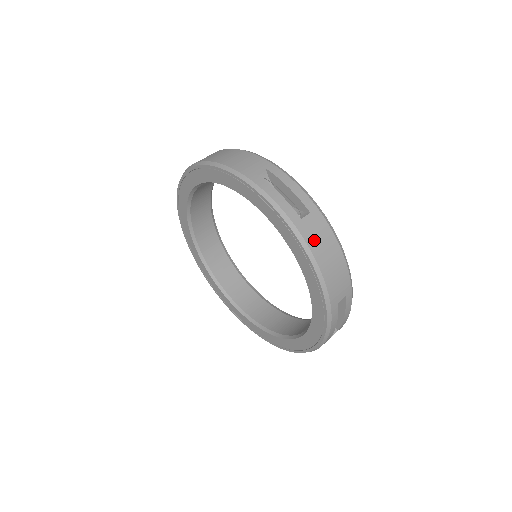
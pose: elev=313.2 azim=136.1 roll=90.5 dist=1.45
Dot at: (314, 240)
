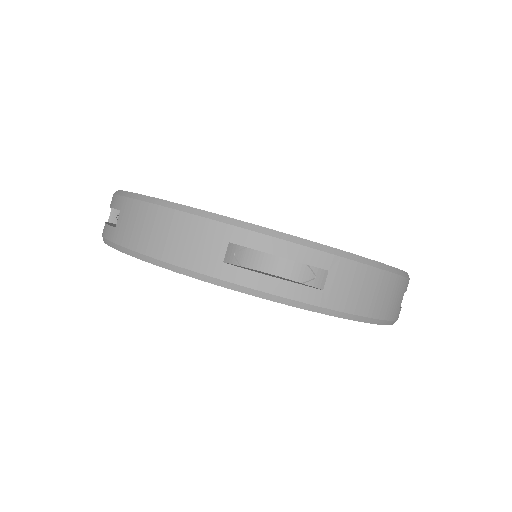
Dot at: (351, 299)
